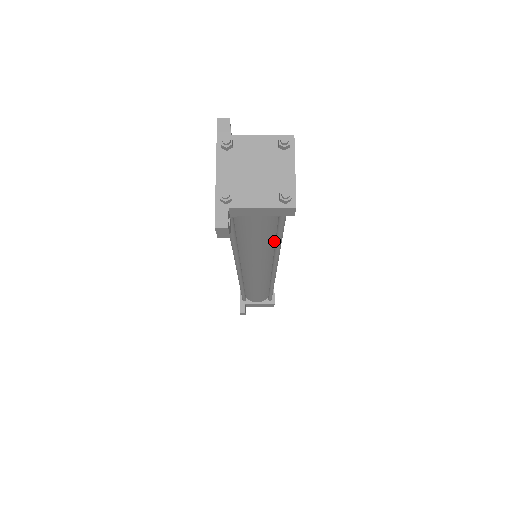
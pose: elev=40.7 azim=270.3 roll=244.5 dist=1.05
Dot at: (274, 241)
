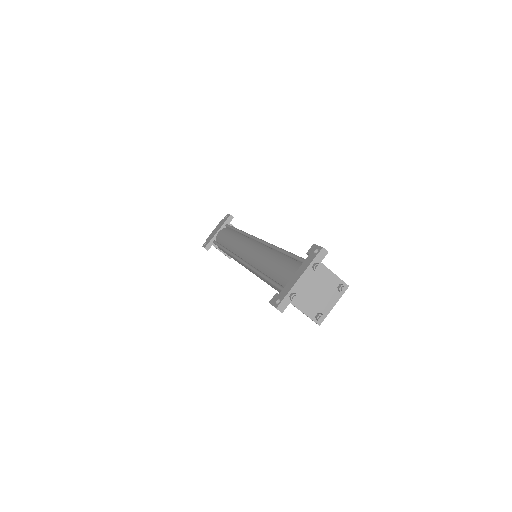
Dot at: occluded
